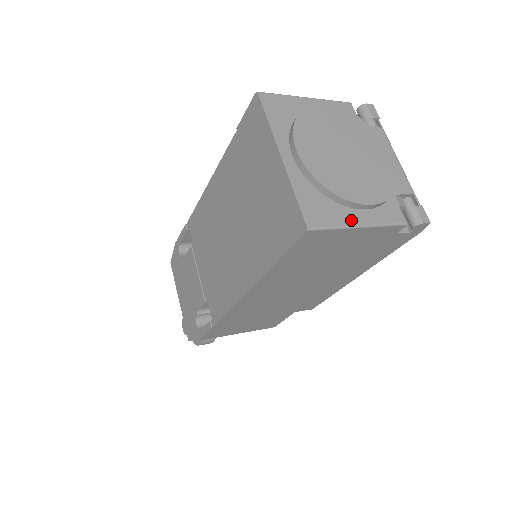
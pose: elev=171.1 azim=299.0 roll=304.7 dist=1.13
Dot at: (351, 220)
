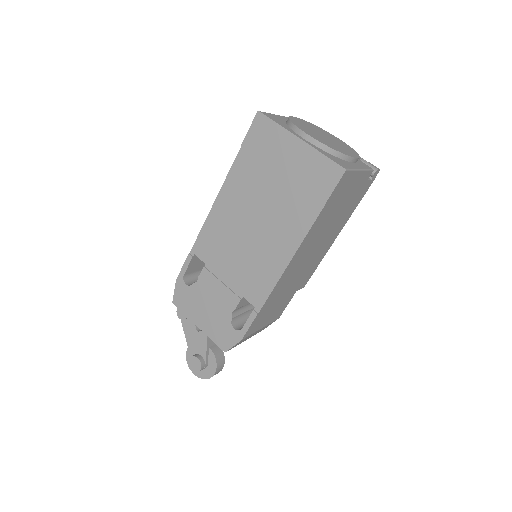
Dot at: (355, 167)
